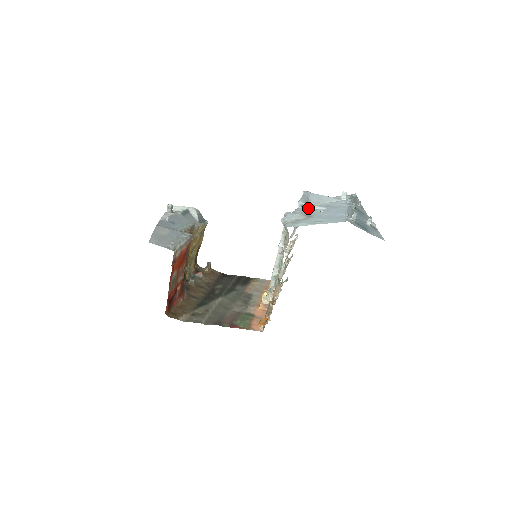
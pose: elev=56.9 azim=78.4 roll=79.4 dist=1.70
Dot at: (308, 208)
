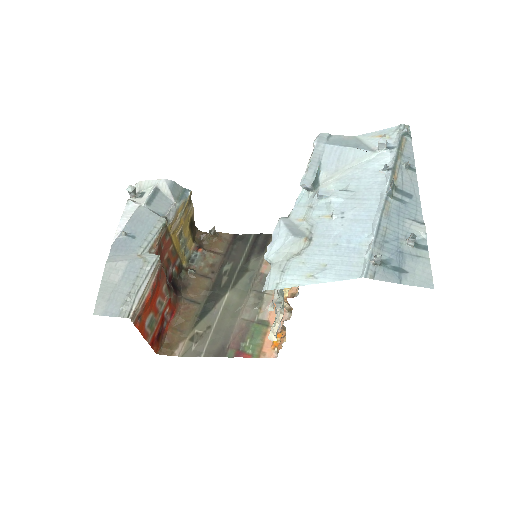
Dot at: (315, 198)
